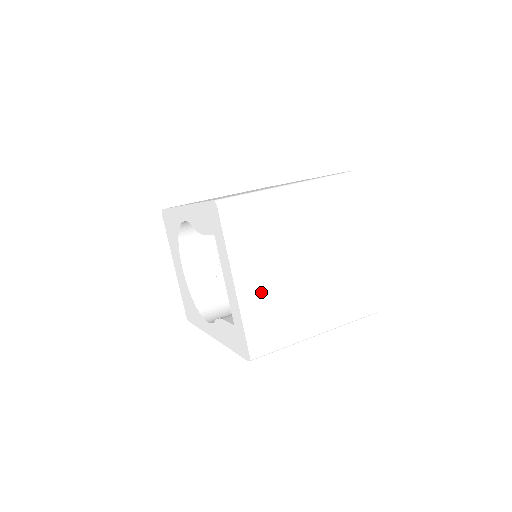
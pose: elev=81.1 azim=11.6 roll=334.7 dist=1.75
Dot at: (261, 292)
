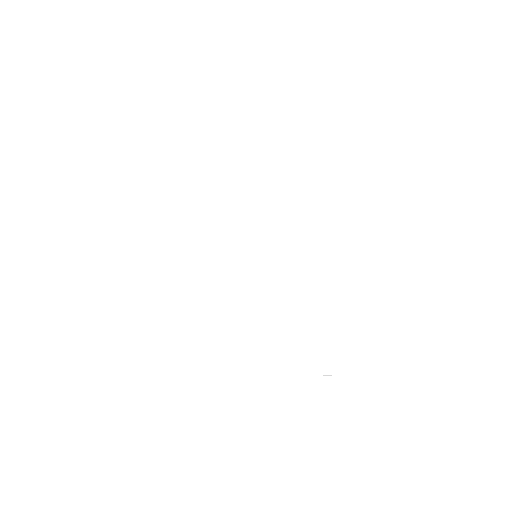
Dot at: (188, 164)
